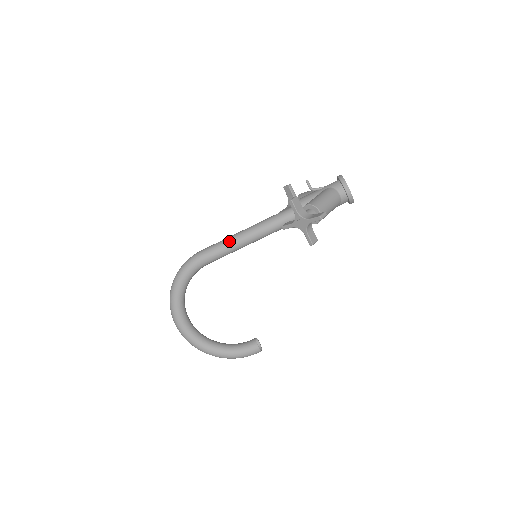
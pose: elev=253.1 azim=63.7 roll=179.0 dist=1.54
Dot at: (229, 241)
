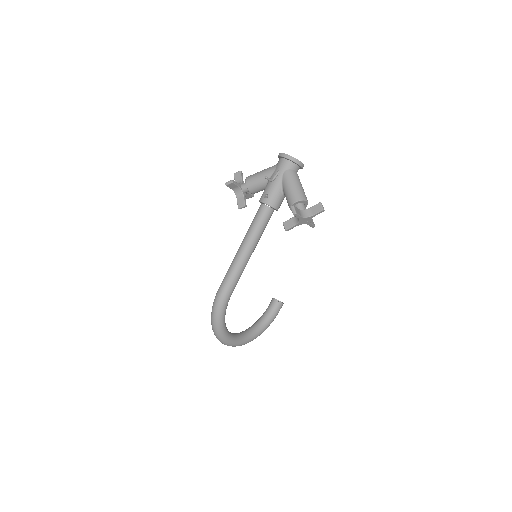
Dot at: (240, 266)
